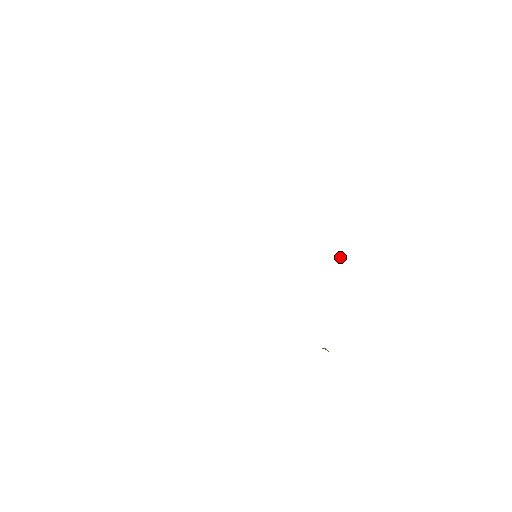
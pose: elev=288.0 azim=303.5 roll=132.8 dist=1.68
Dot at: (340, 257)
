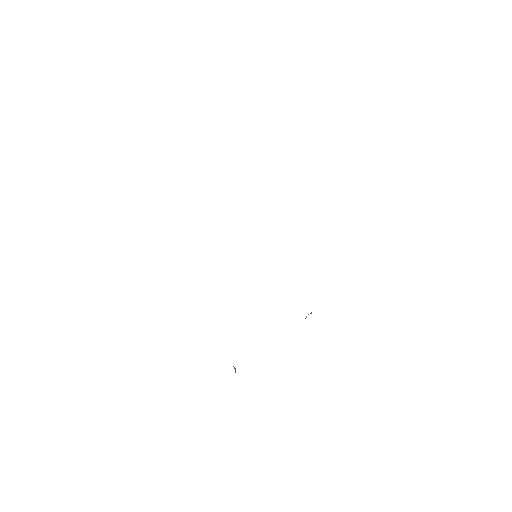
Dot at: (310, 313)
